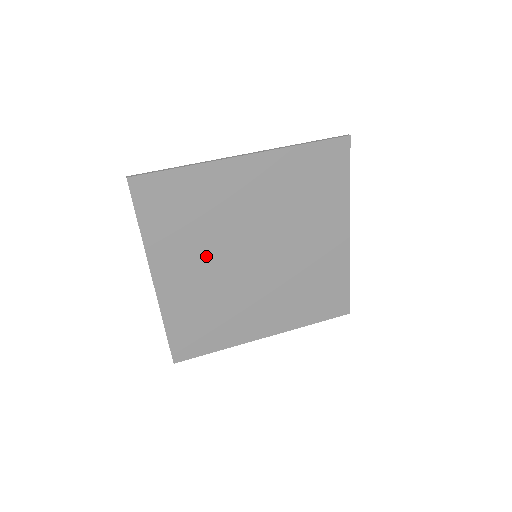
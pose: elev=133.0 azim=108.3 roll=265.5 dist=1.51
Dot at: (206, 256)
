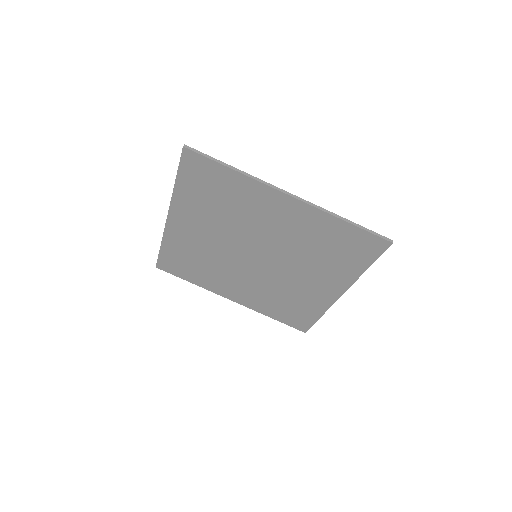
Dot at: (216, 231)
